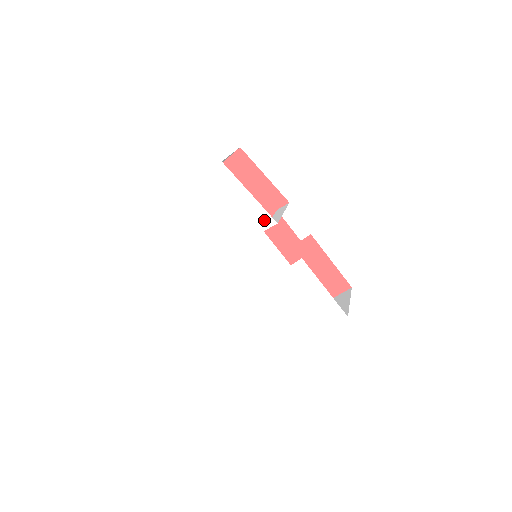
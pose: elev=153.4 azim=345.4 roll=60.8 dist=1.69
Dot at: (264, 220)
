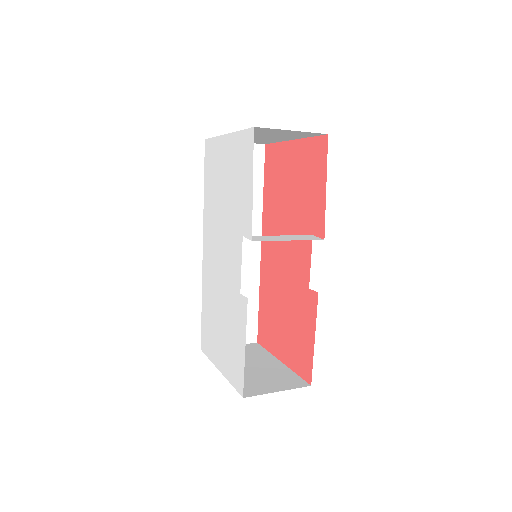
Dot at: (248, 225)
